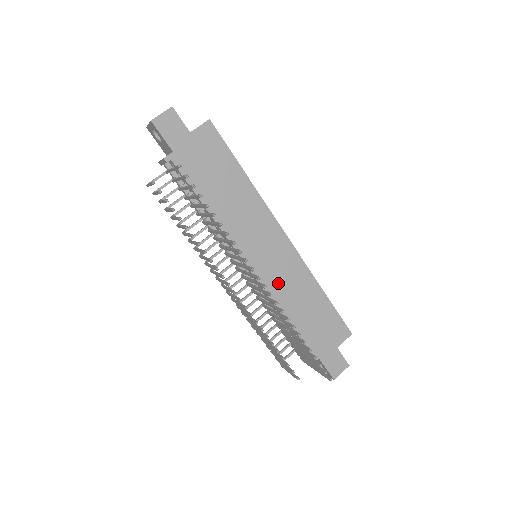
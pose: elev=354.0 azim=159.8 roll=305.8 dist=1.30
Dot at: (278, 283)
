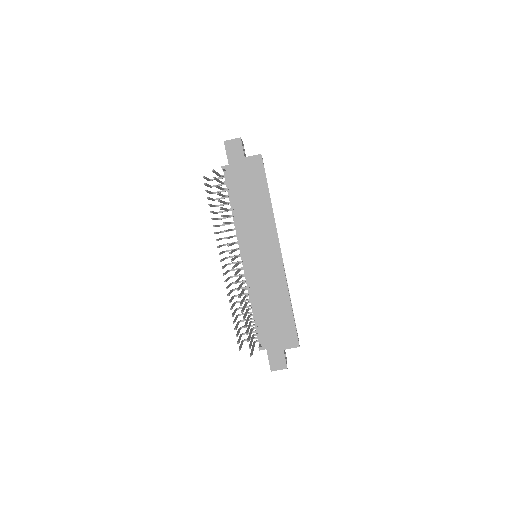
Dot at: (260, 280)
